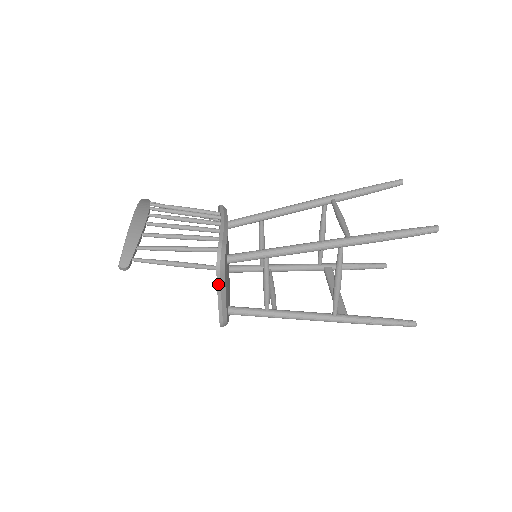
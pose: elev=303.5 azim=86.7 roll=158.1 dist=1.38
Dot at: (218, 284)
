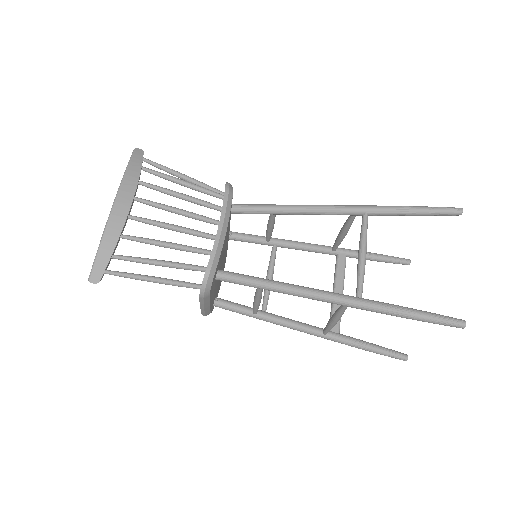
Dot at: (201, 302)
